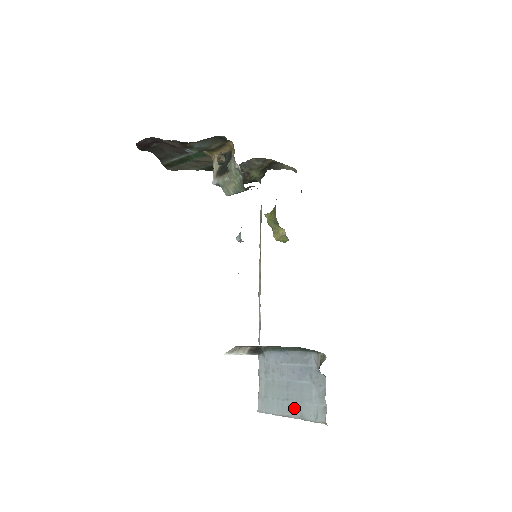
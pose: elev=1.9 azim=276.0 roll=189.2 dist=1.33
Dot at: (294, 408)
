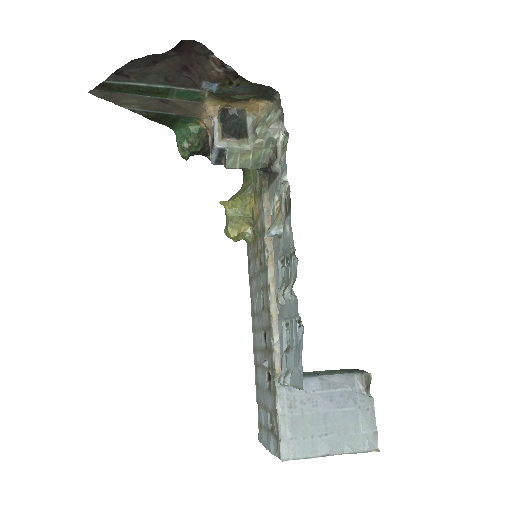
Dot at: (337, 443)
